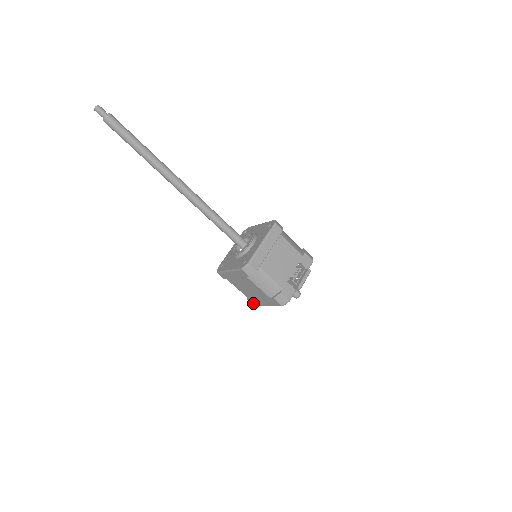
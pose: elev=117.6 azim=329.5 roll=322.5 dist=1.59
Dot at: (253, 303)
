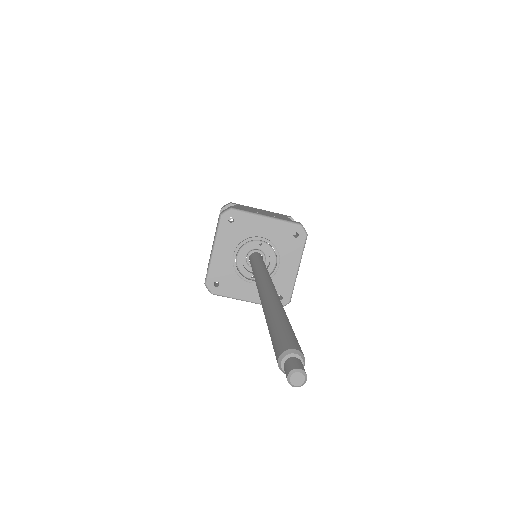
Dot at: occluded
